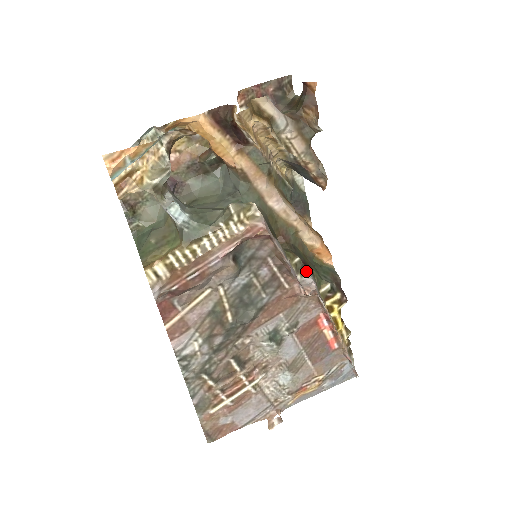
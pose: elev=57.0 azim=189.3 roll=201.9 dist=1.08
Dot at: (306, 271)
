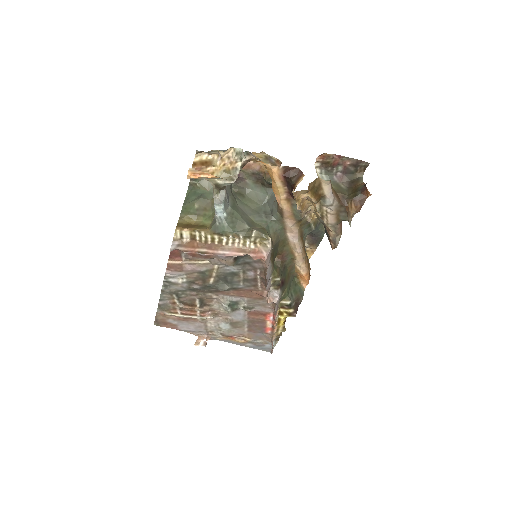
Dot at: (279, 288)
